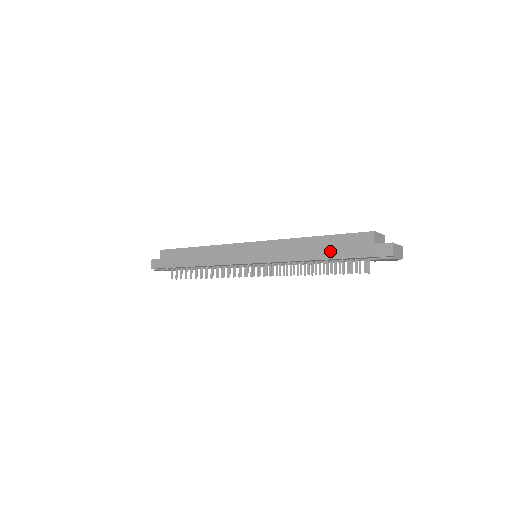
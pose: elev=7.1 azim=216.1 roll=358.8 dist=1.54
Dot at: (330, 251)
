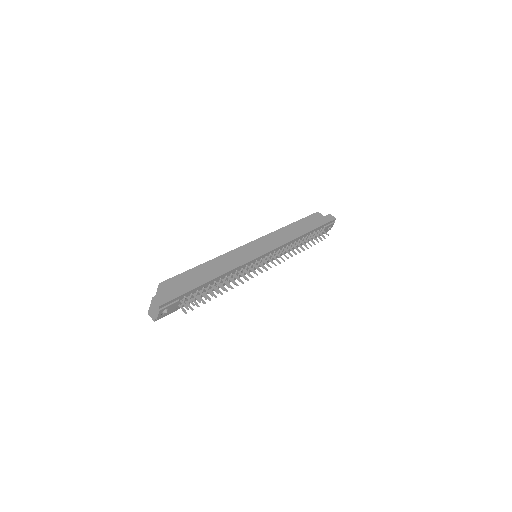
Dot at: (308, 227)
